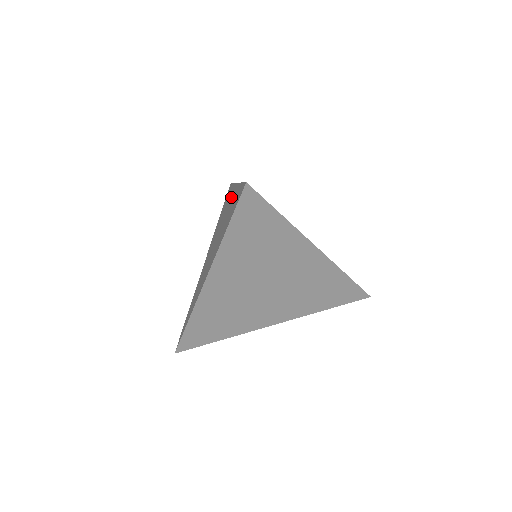
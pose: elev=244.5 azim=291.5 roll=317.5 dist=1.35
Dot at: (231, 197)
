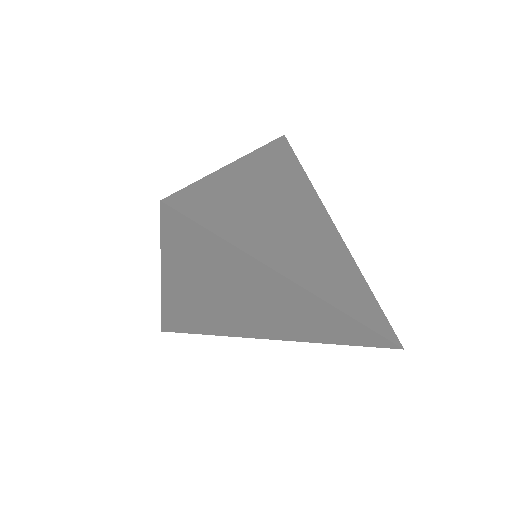
Dot at: occluded
